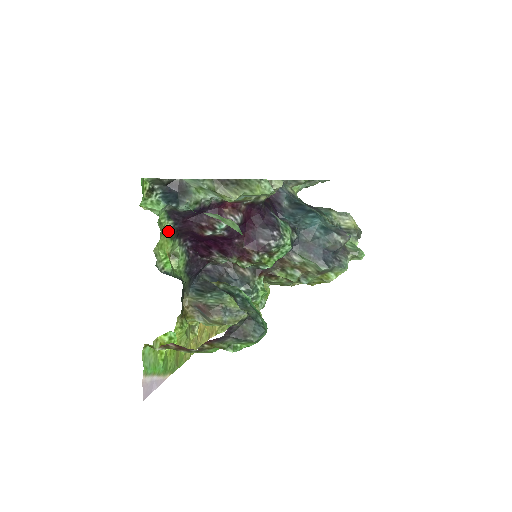
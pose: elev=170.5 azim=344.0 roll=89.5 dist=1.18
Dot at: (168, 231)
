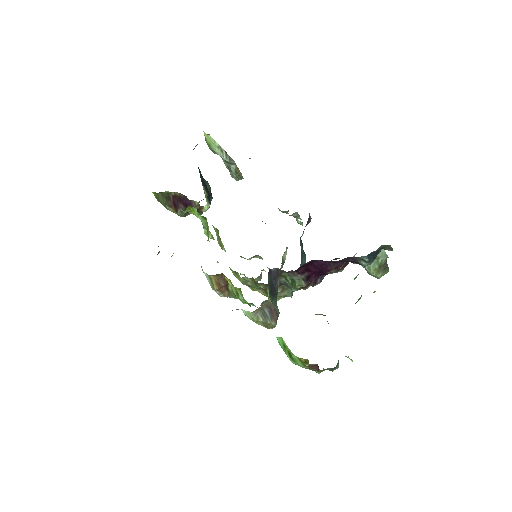
Dot at: occluded
